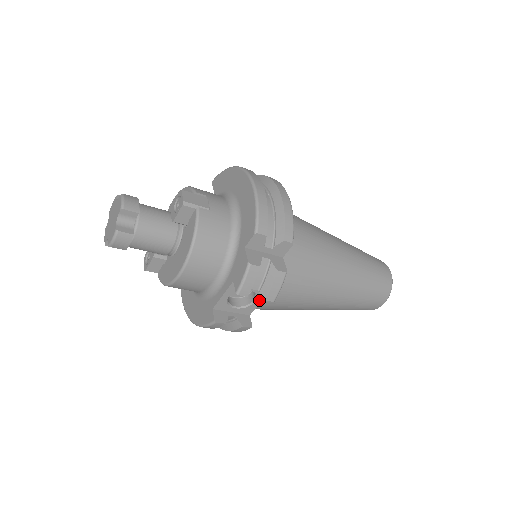
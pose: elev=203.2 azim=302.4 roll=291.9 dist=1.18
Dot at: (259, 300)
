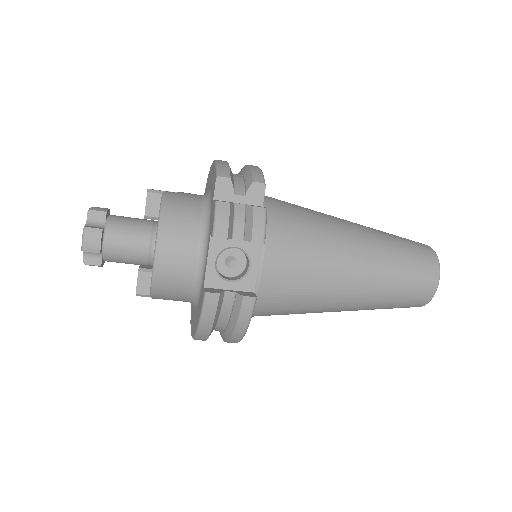
Dot at: (254, 263)
